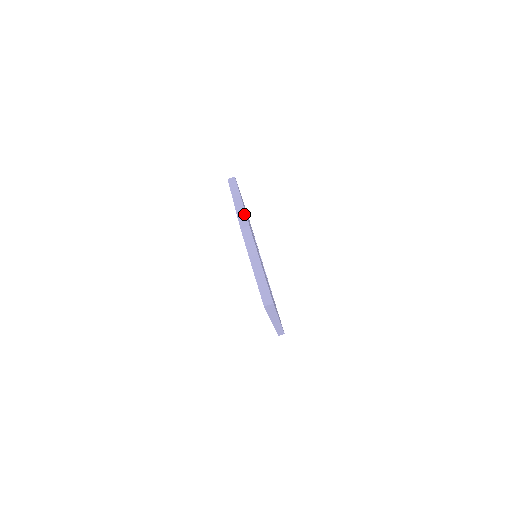
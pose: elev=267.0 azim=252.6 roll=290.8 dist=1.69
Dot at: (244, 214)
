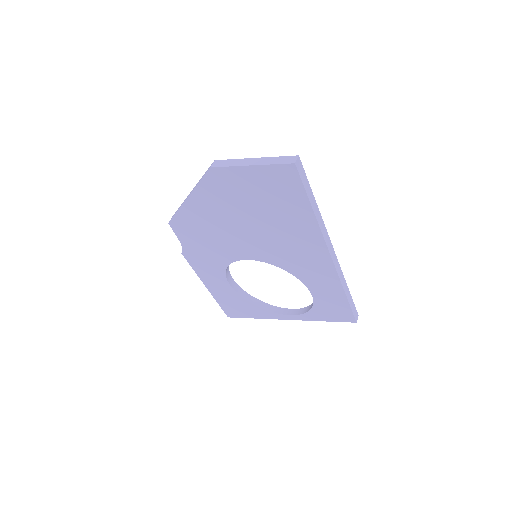
Dot at: (203, 175)
